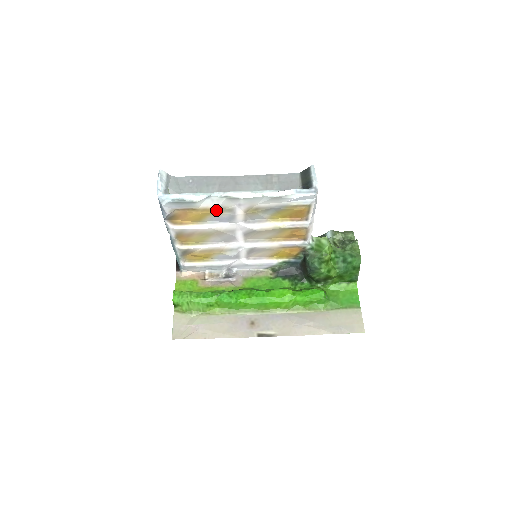
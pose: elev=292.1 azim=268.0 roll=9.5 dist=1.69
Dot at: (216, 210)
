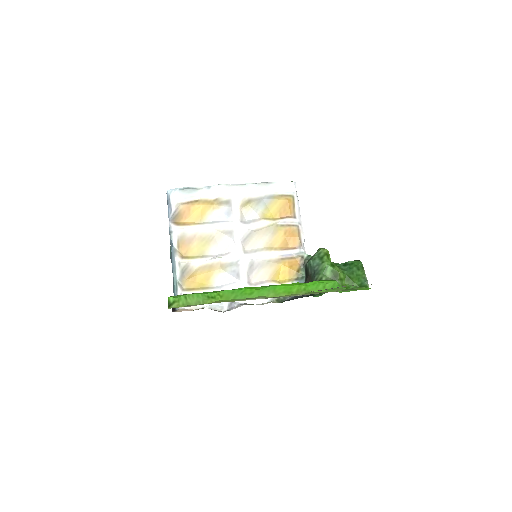
Dot at: (215, 202)
